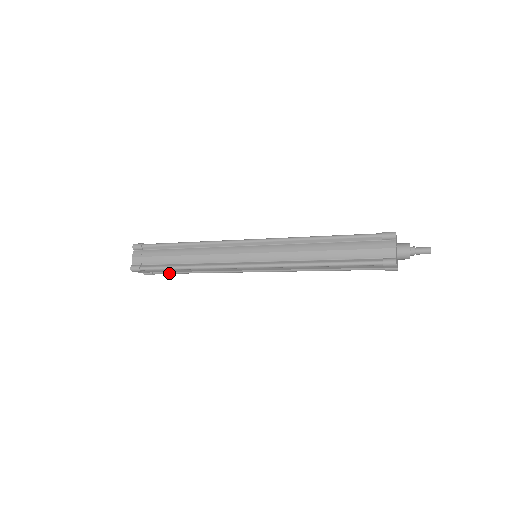
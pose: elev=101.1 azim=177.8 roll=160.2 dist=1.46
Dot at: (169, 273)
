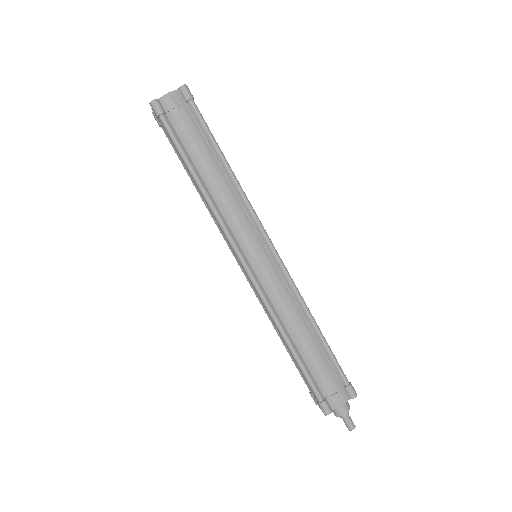
Dot at: (174, 148)
